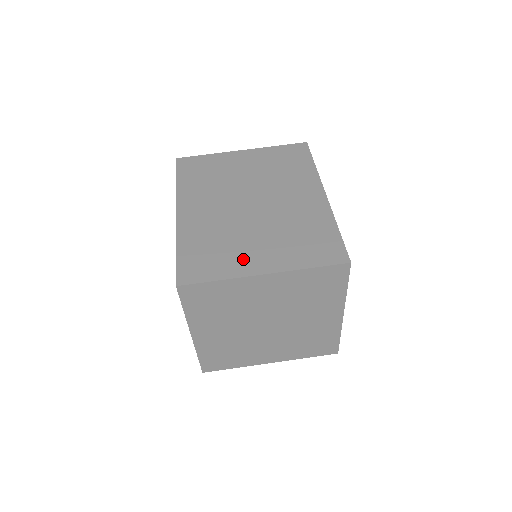
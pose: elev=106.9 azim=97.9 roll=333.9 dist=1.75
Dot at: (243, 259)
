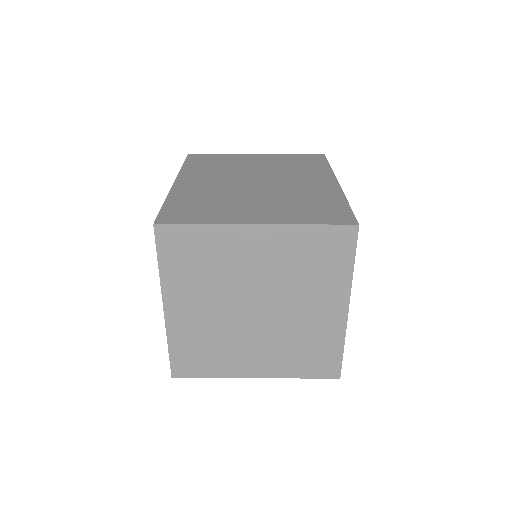
Dot at: (235, 213)
